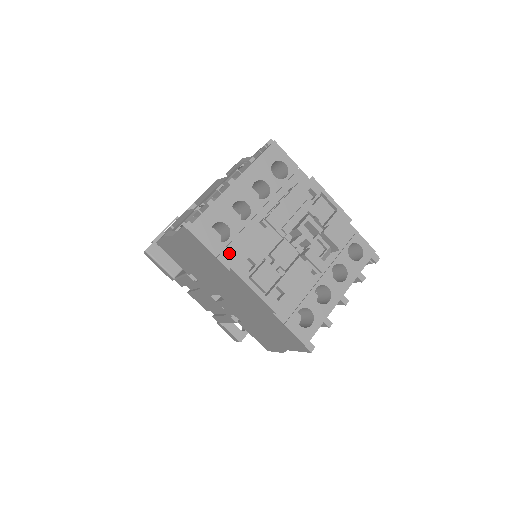
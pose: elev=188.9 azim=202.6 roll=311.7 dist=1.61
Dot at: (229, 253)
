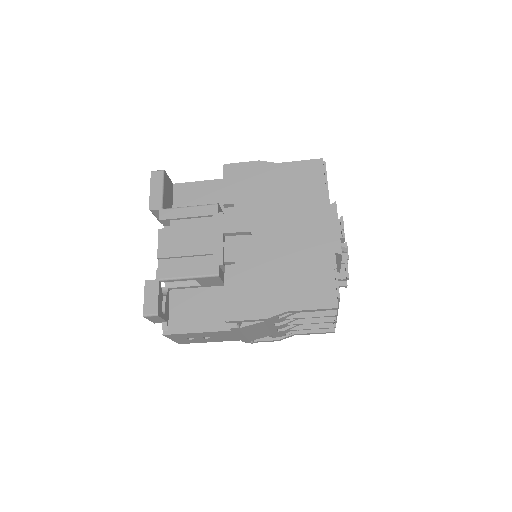
Dot at: occluded
